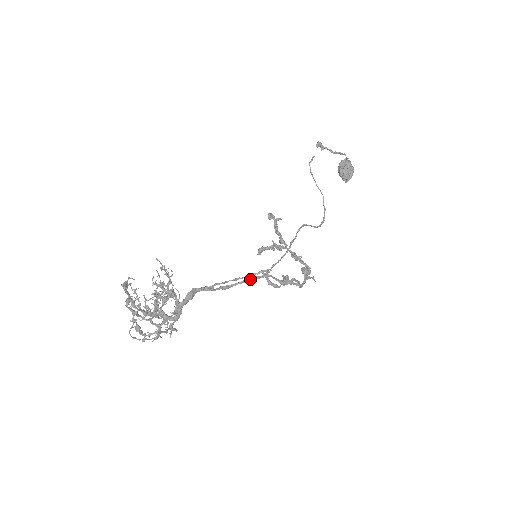
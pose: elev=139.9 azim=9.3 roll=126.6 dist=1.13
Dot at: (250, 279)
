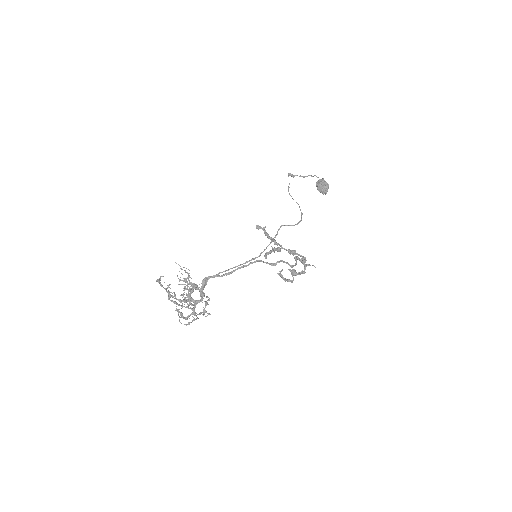
Dot at: (245, 265)
